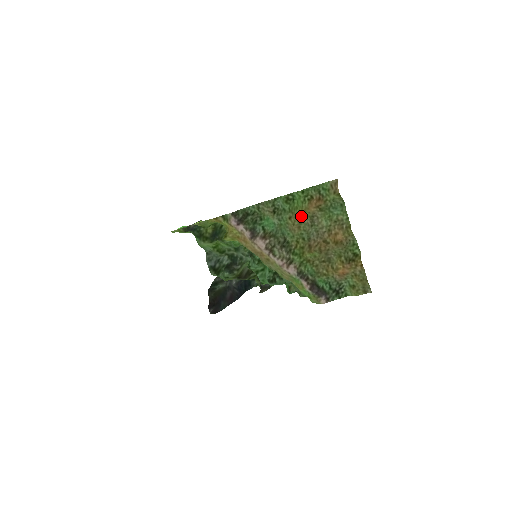
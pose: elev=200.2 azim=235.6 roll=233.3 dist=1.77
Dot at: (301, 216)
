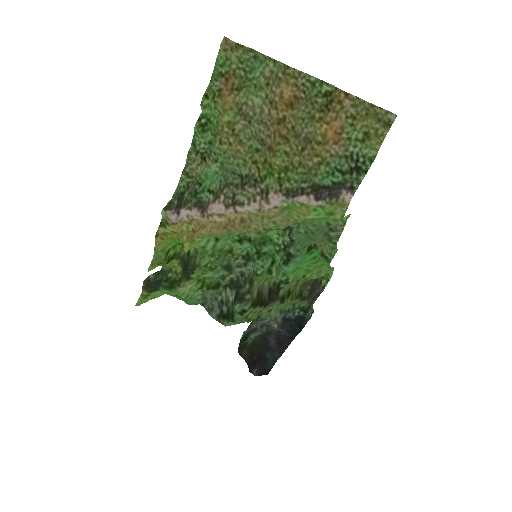
Dot at: (228, 124)
